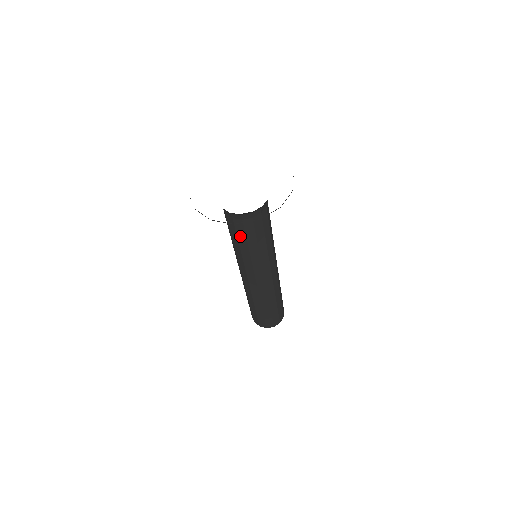
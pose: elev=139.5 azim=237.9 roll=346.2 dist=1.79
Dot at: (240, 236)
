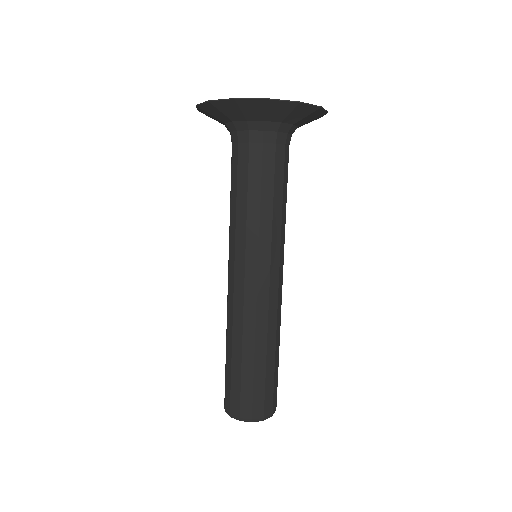
Dot at: (233, 179)
